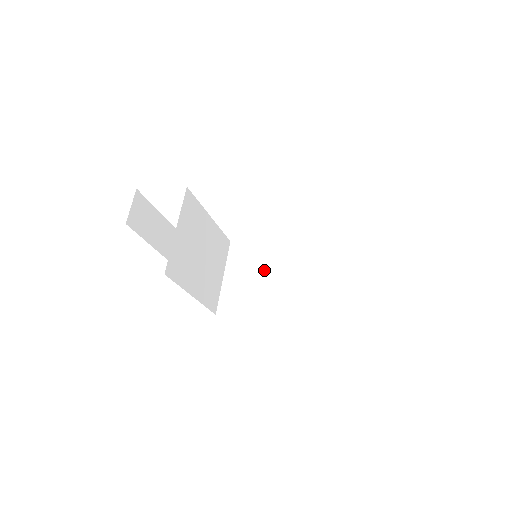
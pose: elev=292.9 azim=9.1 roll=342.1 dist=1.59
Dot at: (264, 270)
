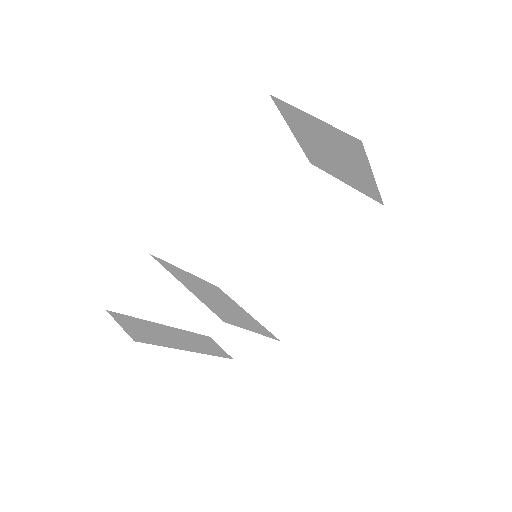
Dot at: (269, 268)
